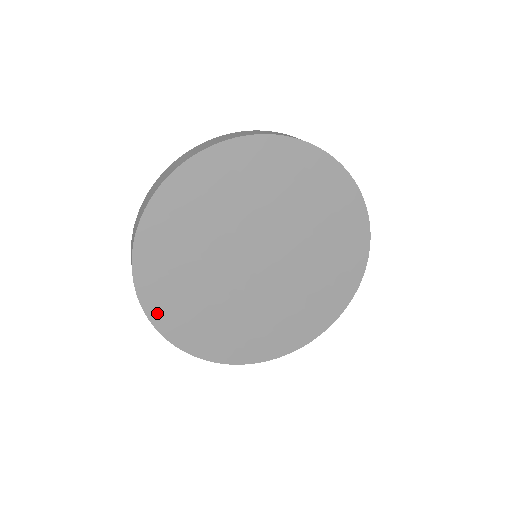
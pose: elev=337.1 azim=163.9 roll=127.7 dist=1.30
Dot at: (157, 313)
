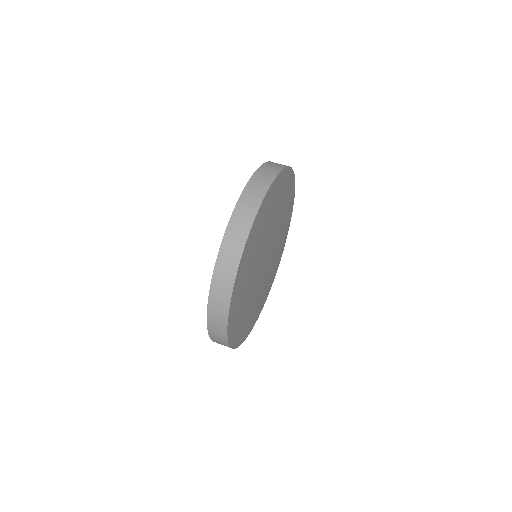
Dot at: (238, 341)
